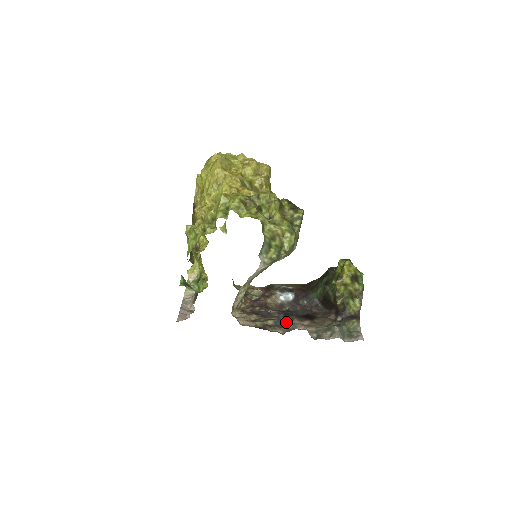
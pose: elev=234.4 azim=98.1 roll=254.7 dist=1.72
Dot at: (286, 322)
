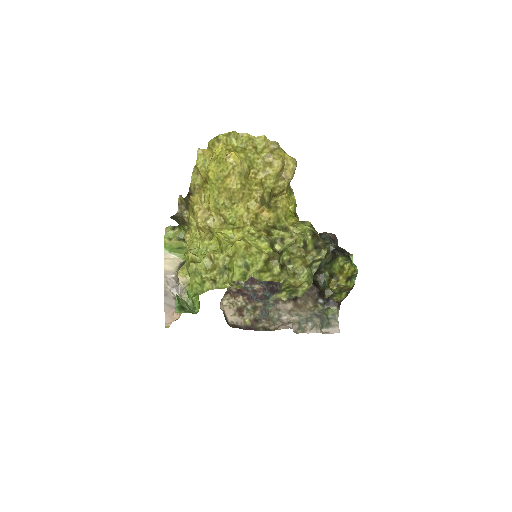
Dot at: (272, 309)
